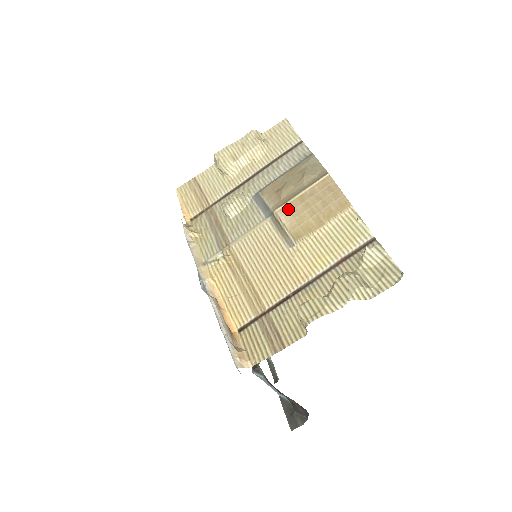
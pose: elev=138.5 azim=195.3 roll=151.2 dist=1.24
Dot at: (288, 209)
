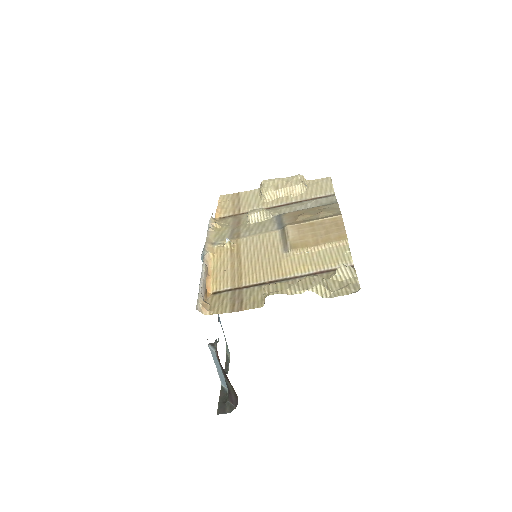
Dot at: (297, 228)
